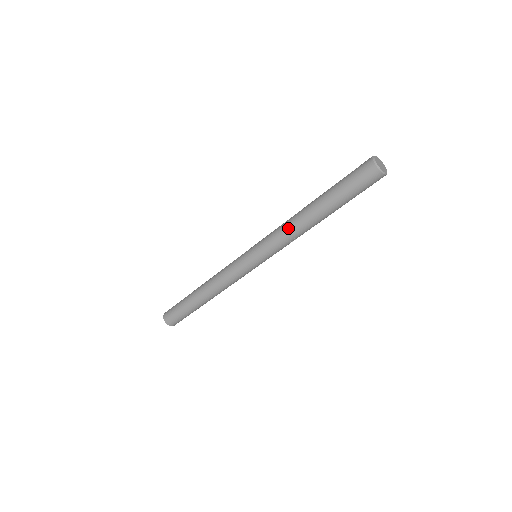
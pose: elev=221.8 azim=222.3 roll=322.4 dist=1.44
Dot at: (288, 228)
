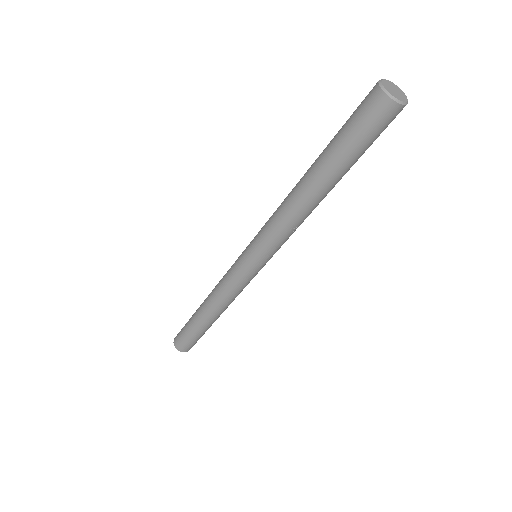
Dot at: (282, 211)
